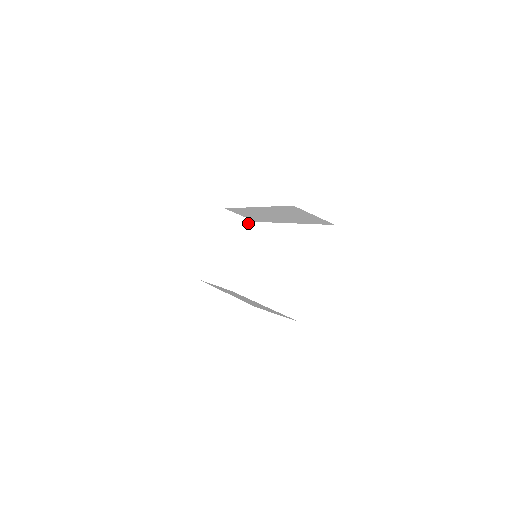
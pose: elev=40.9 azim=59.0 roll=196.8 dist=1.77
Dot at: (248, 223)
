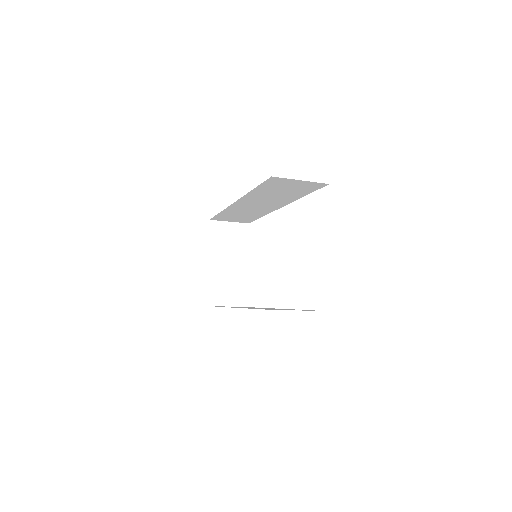
Dot at: (241, 227)
